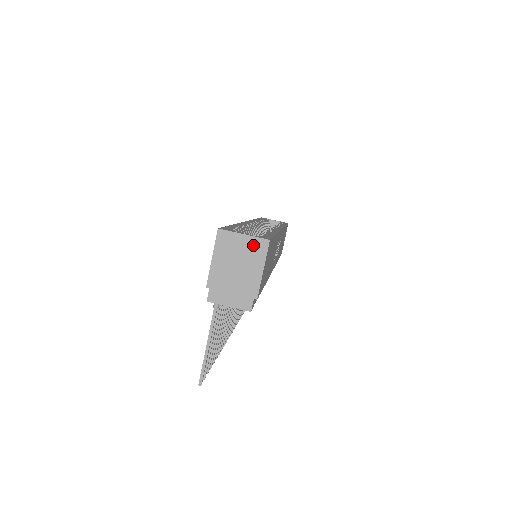
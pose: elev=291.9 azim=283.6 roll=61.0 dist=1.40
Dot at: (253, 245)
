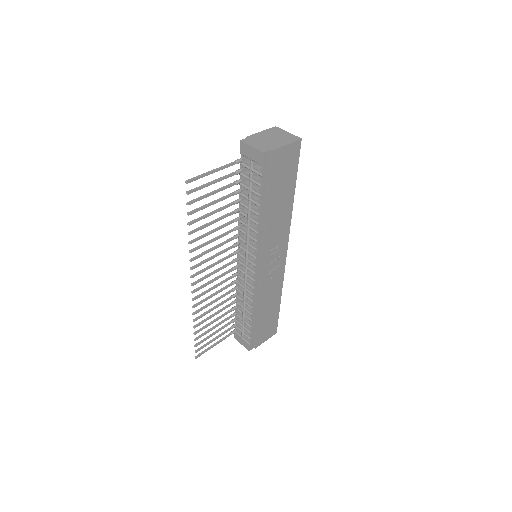
Dot at: (290, 136)
